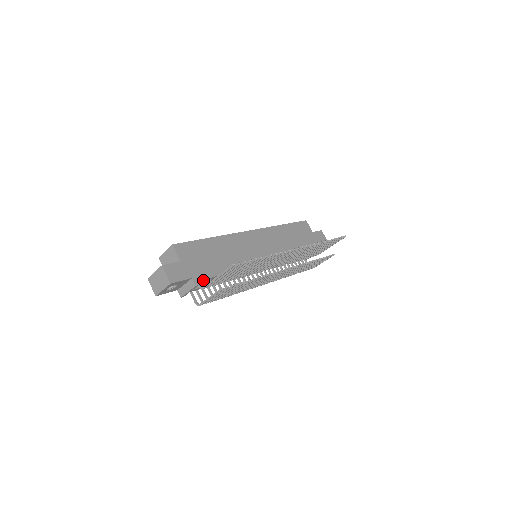
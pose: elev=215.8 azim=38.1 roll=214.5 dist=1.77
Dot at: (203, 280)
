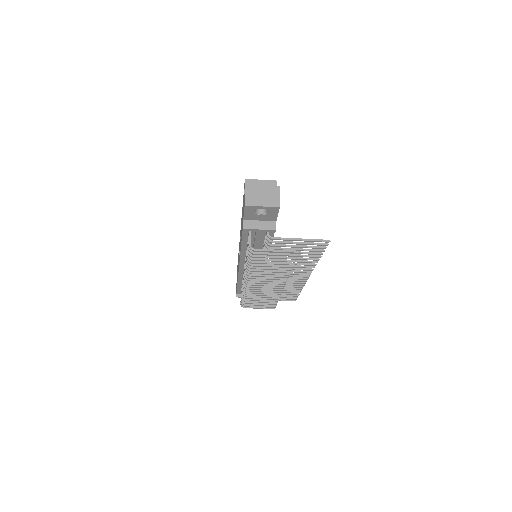
Dot at: (272, 232)
